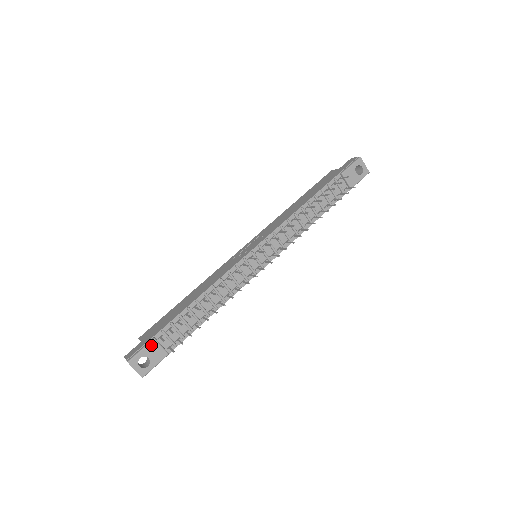
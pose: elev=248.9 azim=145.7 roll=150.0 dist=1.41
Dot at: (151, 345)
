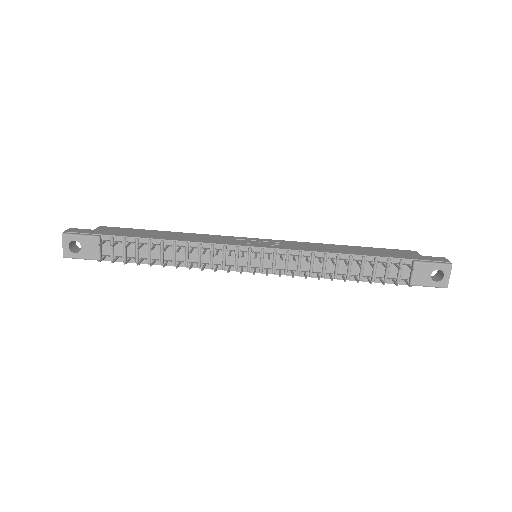
Dot at: (92, 239)
